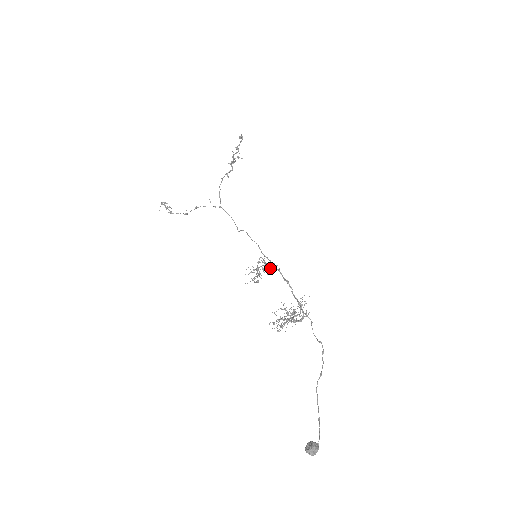
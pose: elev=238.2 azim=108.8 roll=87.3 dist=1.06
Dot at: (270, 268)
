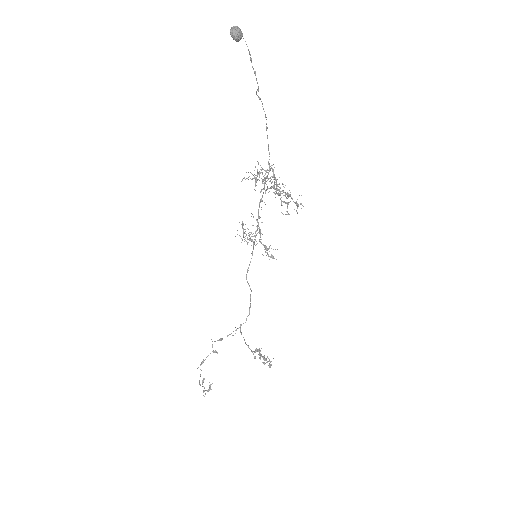
Dot at: (259, 231)
